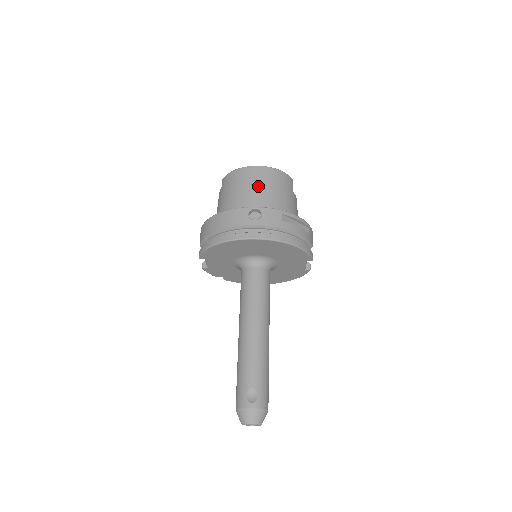
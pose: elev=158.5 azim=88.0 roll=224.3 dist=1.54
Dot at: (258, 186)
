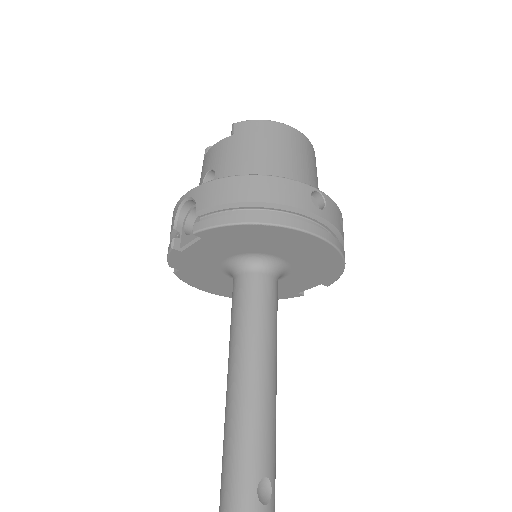
Dot at: (302, 159)
